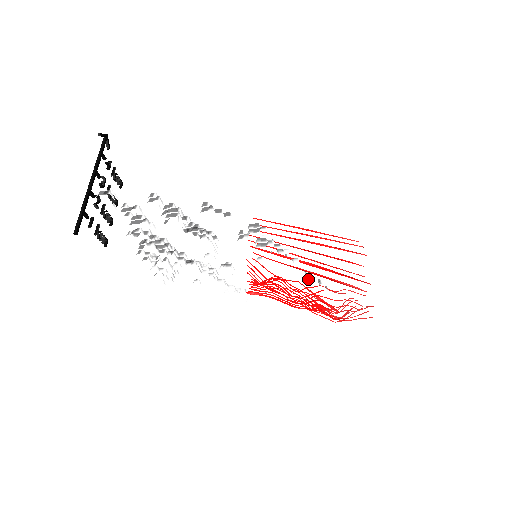
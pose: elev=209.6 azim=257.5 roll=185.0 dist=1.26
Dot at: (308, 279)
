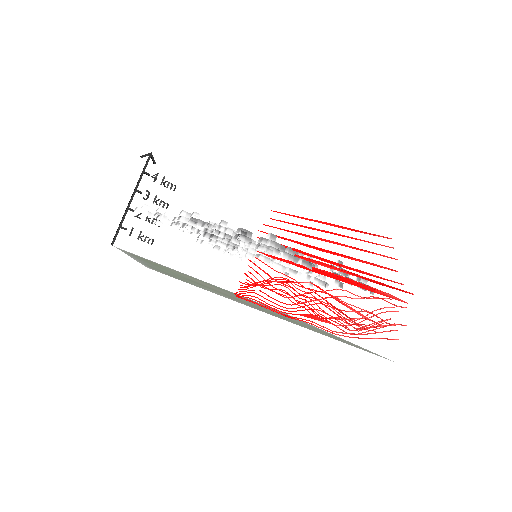
Dot at: occluded
